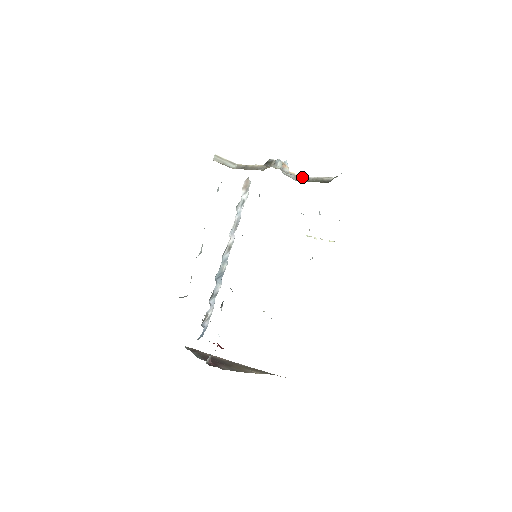
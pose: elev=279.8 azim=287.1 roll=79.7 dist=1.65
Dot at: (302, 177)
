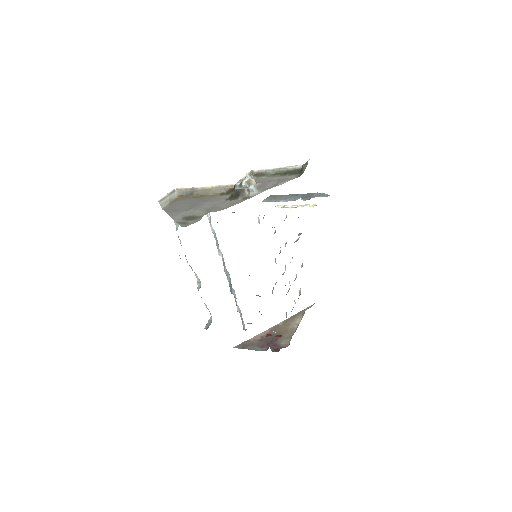
Dot at: (257, 171)
